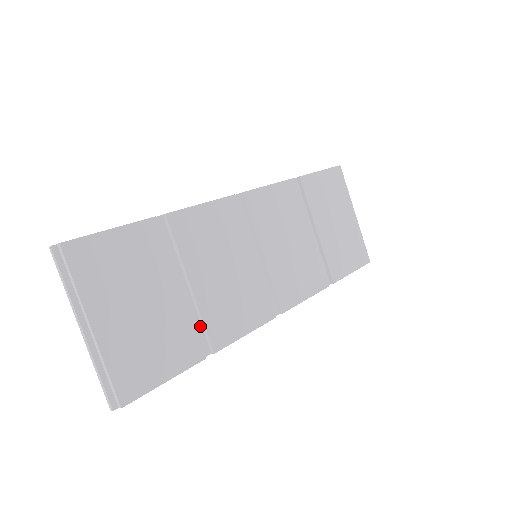
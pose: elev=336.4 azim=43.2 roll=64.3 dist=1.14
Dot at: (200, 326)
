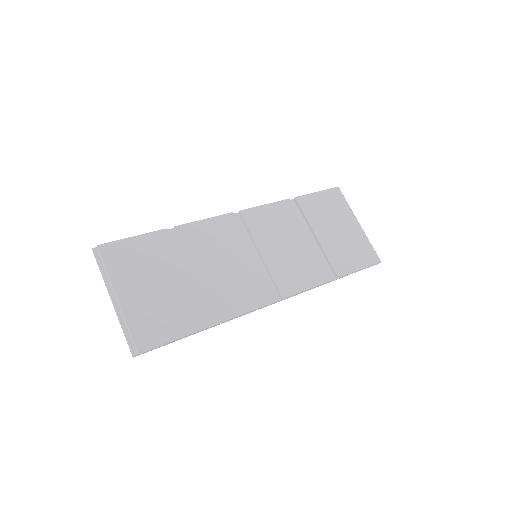
Dot at: (205, 304)
